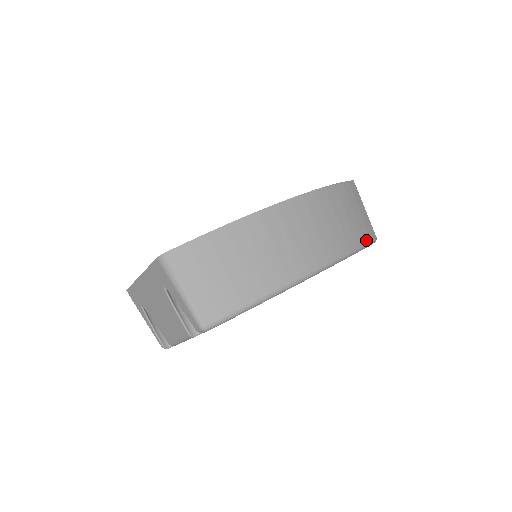
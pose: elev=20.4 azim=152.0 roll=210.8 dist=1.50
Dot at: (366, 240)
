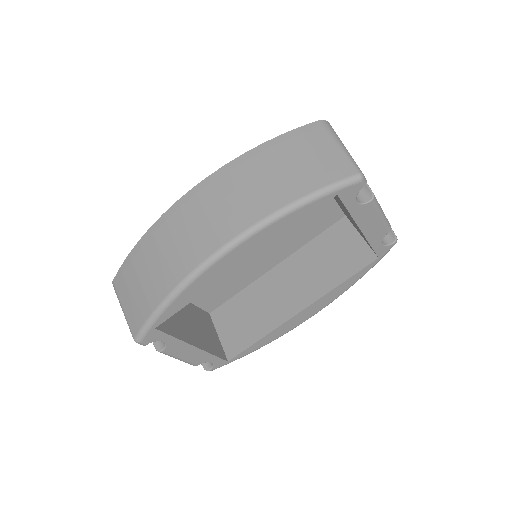
Dot at: (319, 186)
